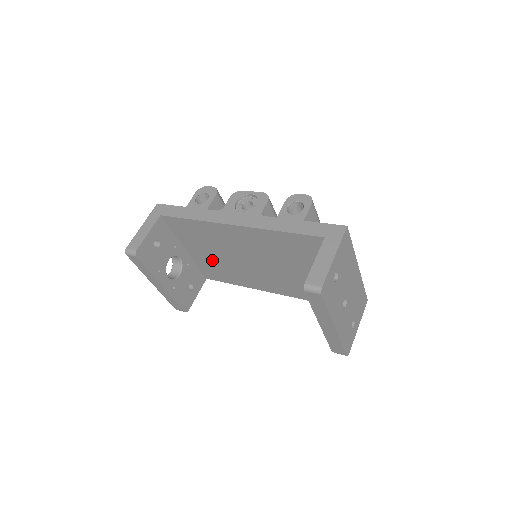
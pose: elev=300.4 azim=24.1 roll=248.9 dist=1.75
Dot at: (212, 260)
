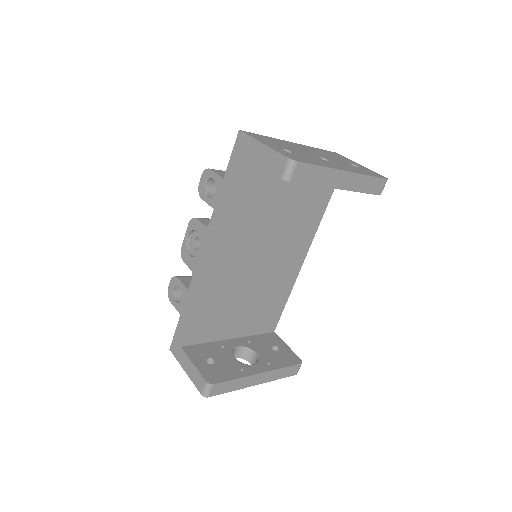
Dot at: (251, 312)
